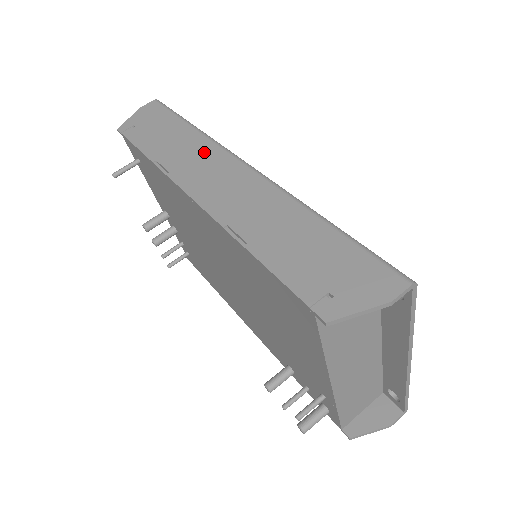
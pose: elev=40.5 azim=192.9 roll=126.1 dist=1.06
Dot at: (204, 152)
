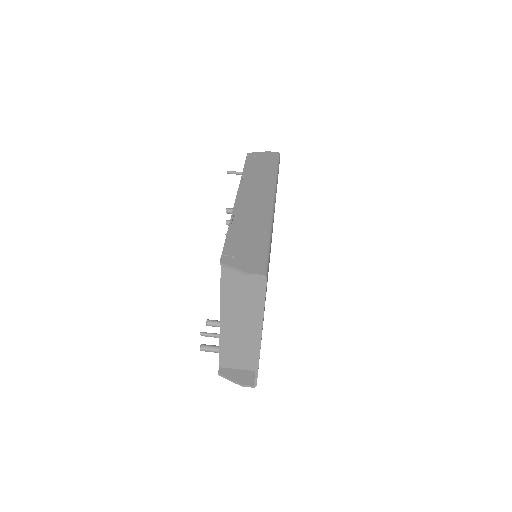
Dot at: (265, 185)
